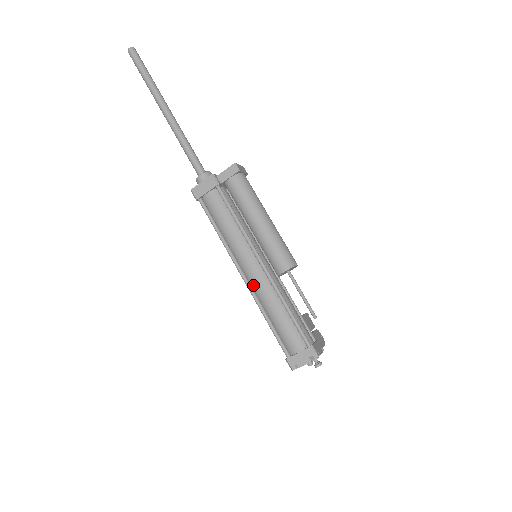
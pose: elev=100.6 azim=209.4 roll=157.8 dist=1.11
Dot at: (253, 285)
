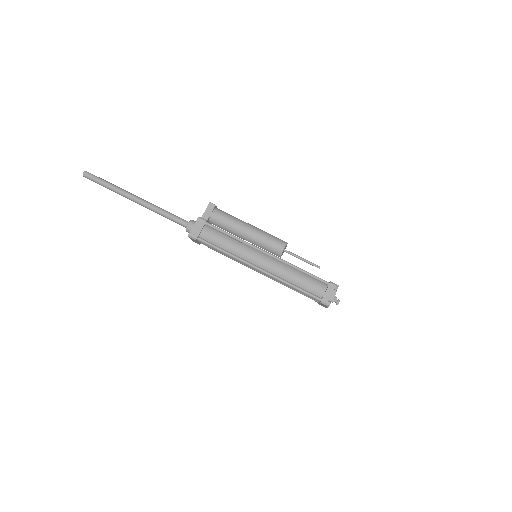
Dot at: (269, 270)
